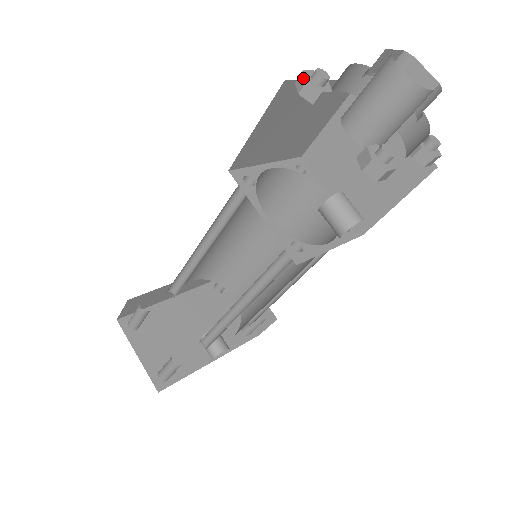
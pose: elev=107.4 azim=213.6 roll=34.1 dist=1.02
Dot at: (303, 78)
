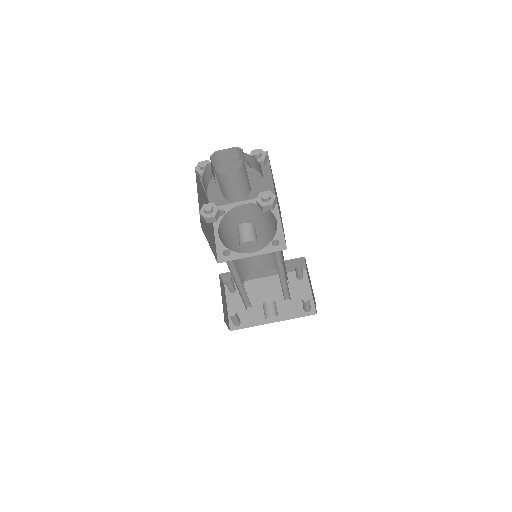
Dot at: (197, 167)
